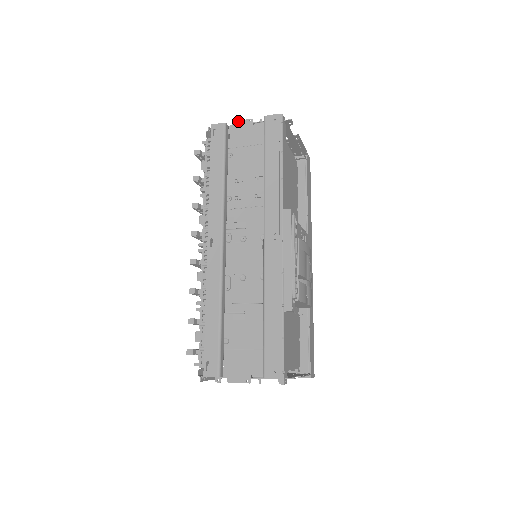
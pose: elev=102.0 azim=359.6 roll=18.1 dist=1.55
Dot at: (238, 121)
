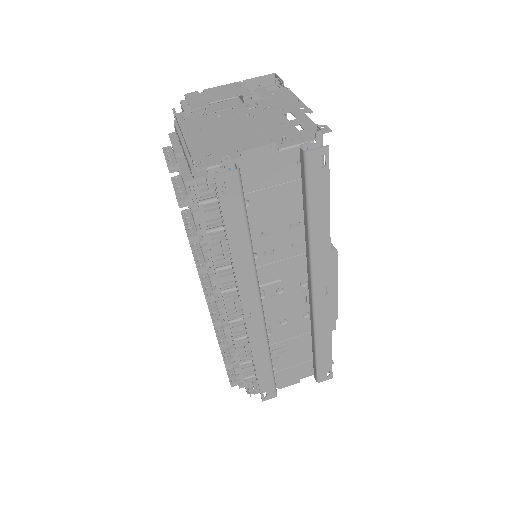
Dot at: (250, 150)
